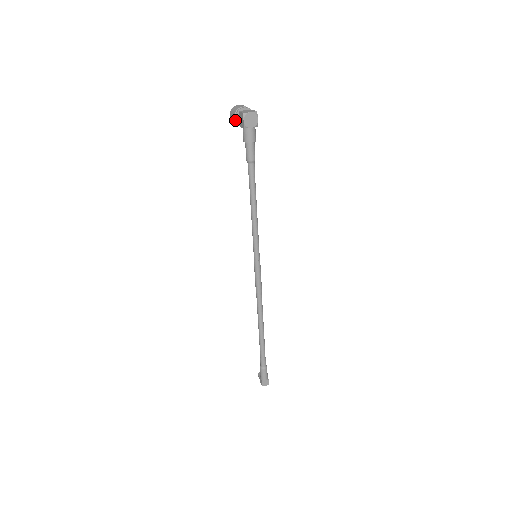
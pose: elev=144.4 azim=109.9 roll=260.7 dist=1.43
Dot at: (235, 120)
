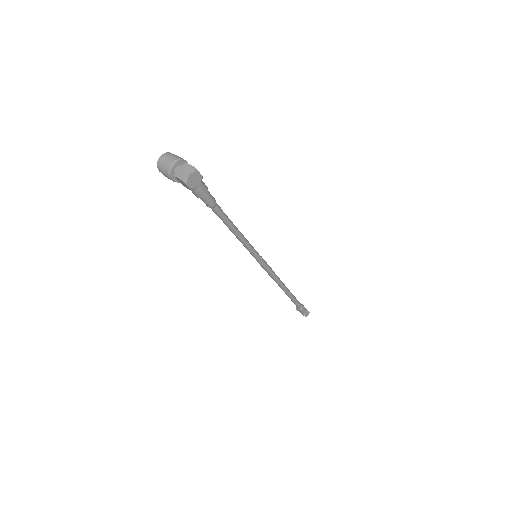
Dot at: (173, 181)
